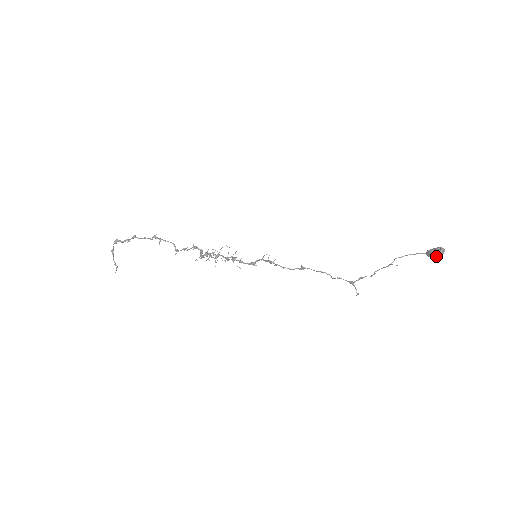
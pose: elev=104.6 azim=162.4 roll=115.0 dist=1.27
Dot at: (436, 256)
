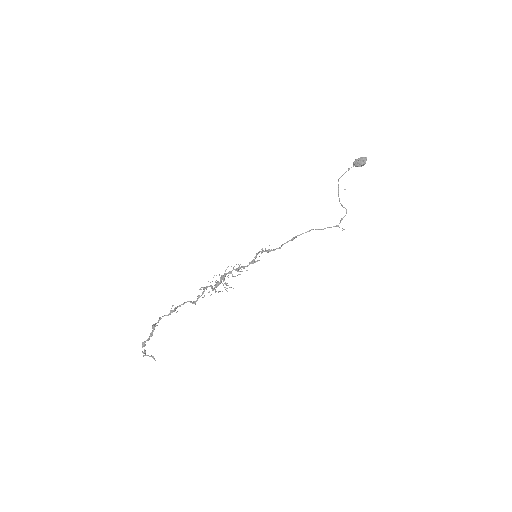
Dot at: (363, 165)
